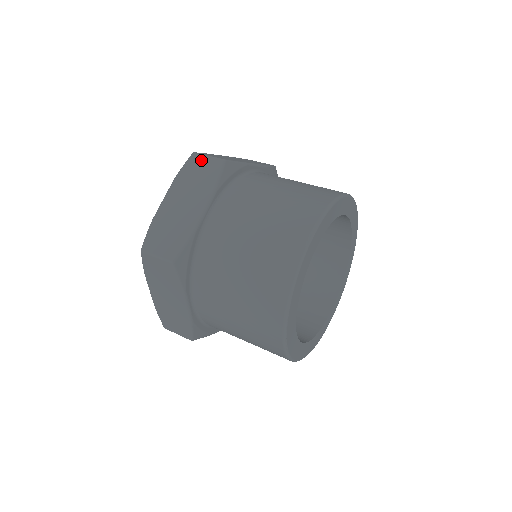
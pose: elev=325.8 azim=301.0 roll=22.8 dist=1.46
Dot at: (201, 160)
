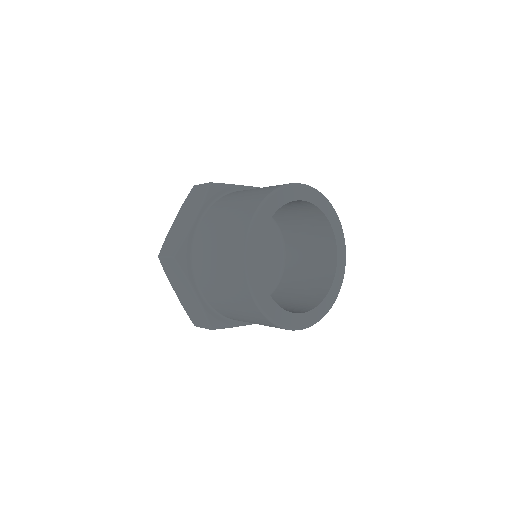
Dot at: occluded
